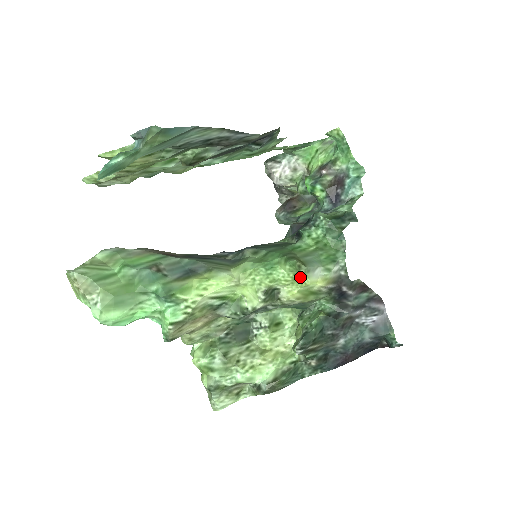
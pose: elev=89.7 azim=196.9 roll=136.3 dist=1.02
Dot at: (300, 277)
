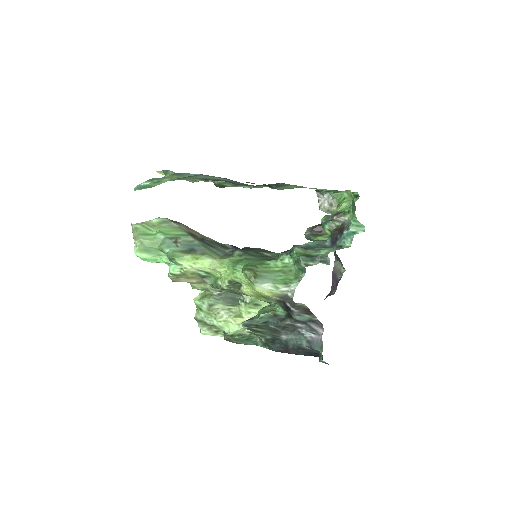
Dot at: (252, 283)
